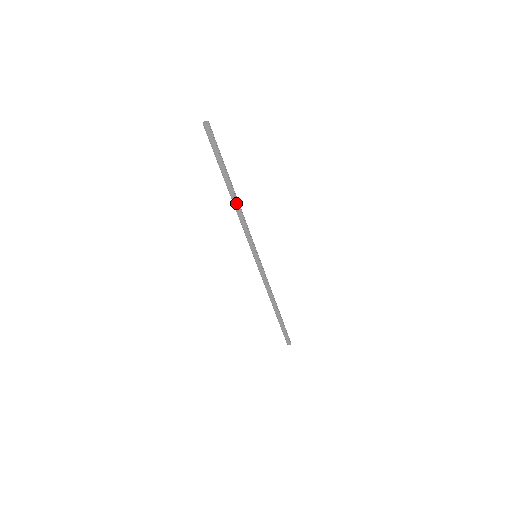
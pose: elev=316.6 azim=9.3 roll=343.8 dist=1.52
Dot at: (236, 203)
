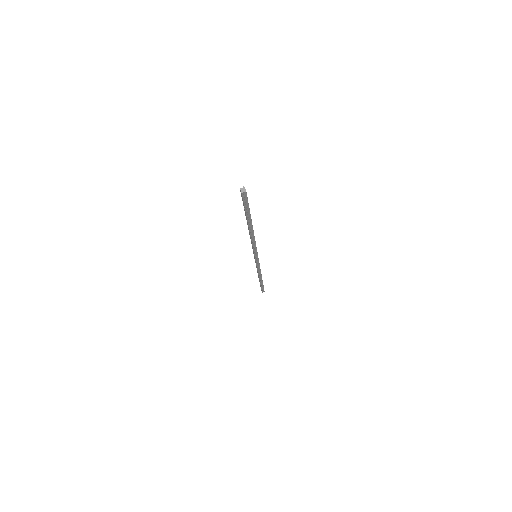
Dot at: (250, 233)
